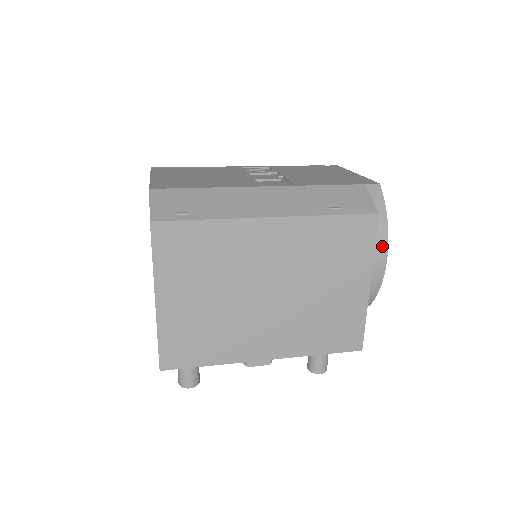
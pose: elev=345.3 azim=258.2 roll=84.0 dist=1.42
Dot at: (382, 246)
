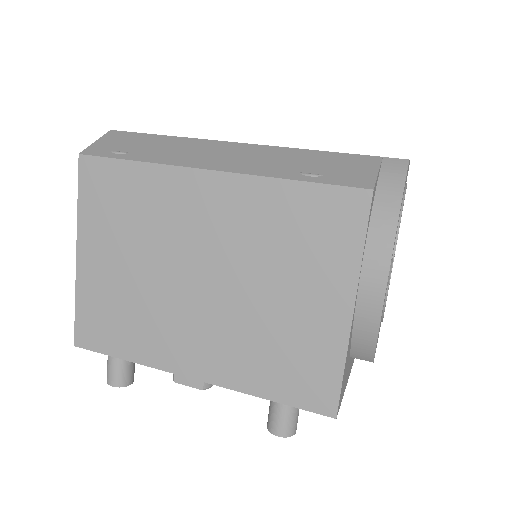
Dot at: (382, 249)
